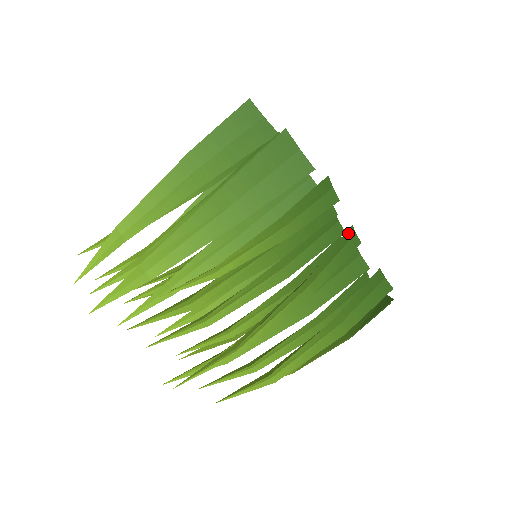
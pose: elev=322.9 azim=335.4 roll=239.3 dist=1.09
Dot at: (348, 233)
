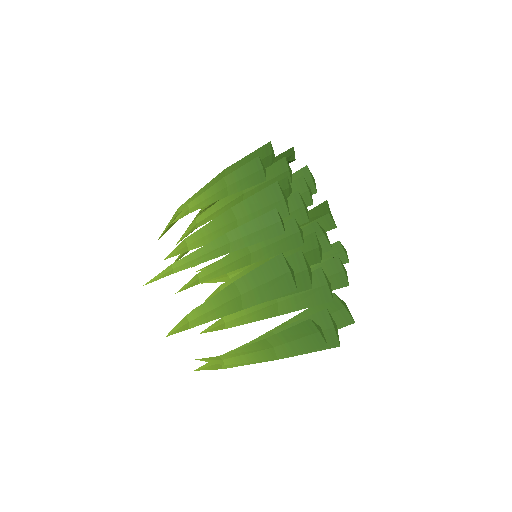
Dot at: (272, 215)
